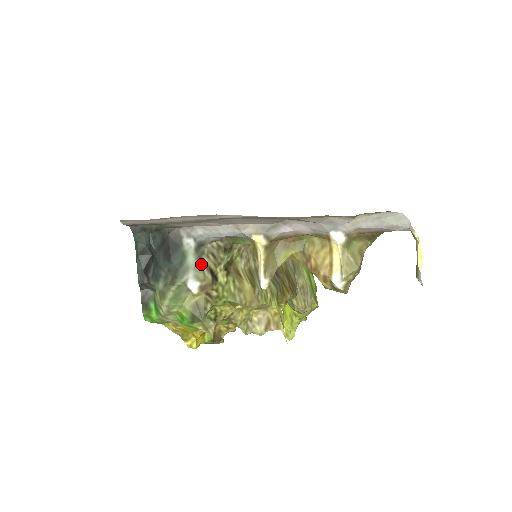
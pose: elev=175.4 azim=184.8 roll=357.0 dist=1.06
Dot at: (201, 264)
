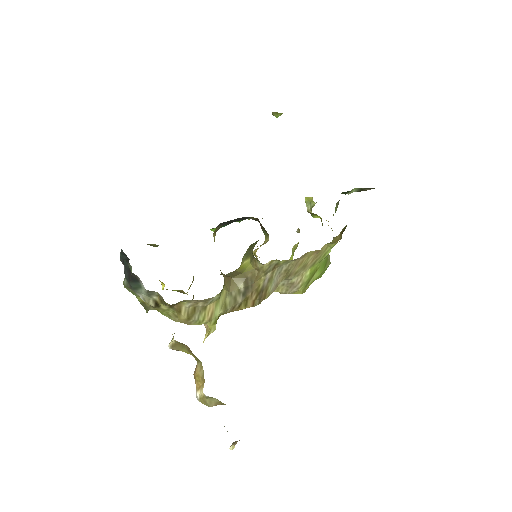
Dot at: (150, 297)
